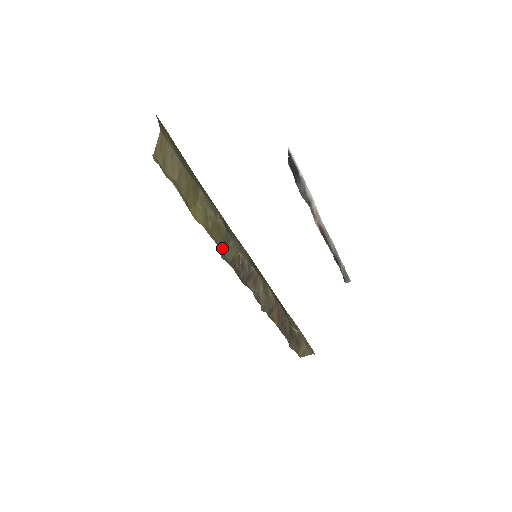
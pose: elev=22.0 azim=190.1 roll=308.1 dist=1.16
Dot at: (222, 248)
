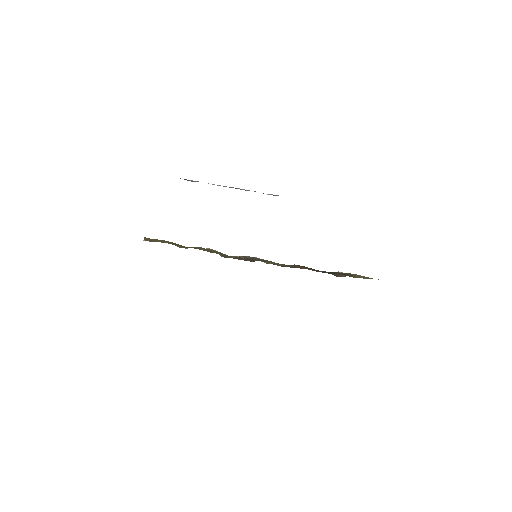
Dot at: occluded
